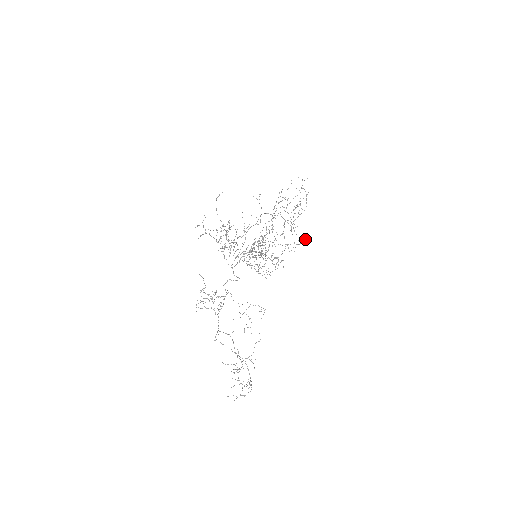
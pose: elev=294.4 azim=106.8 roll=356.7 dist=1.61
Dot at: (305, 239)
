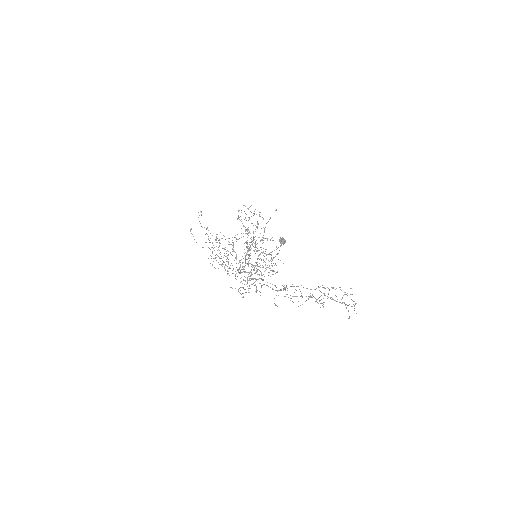
Dot at: (283, 240)
